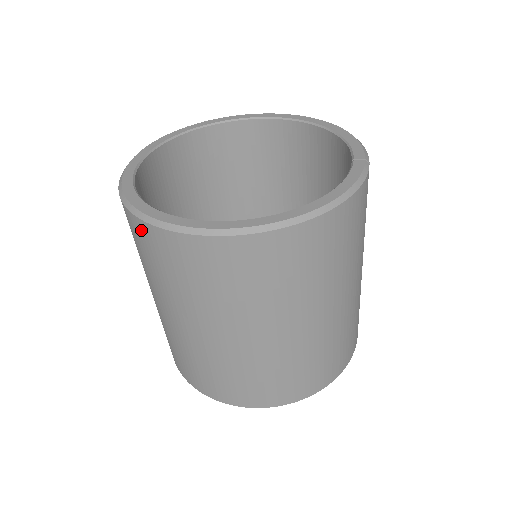
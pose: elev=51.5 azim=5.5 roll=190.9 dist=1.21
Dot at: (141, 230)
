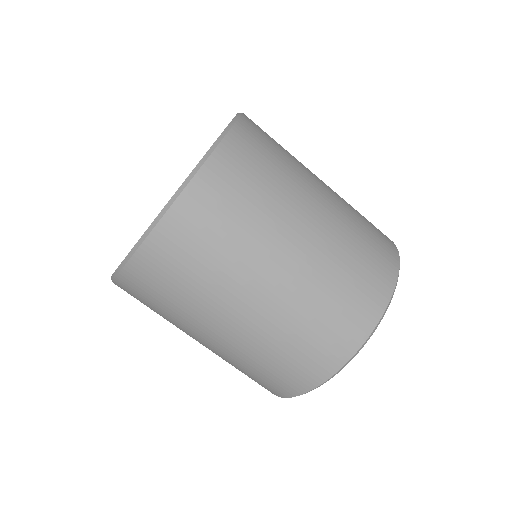
Dot at: (140, 268)
